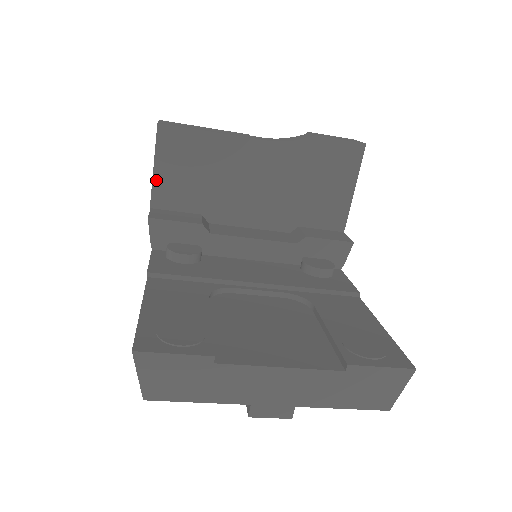
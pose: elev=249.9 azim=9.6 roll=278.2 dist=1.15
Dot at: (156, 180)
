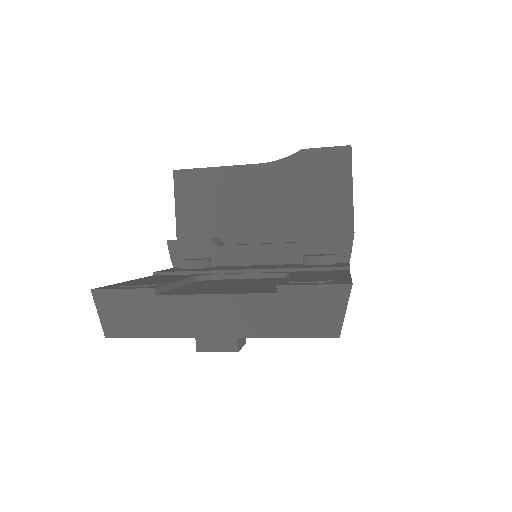
Dot at: (178, 215)
